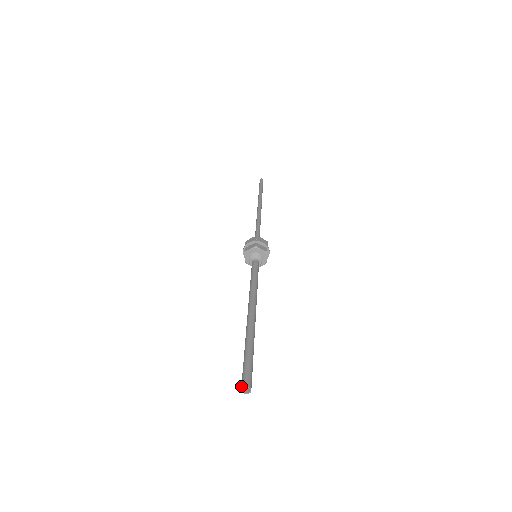
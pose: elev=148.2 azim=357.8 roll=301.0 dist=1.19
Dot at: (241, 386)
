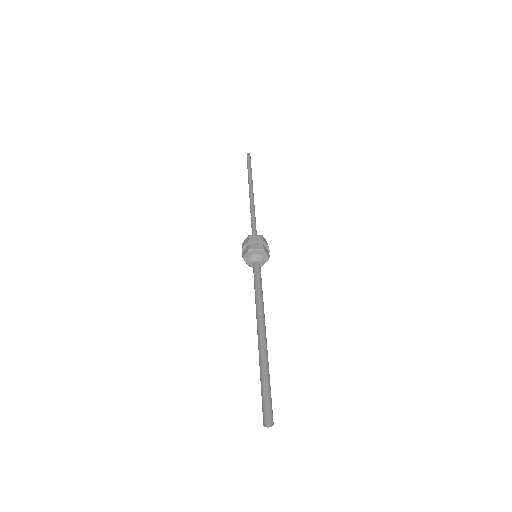
Dot at: (265, 419)
